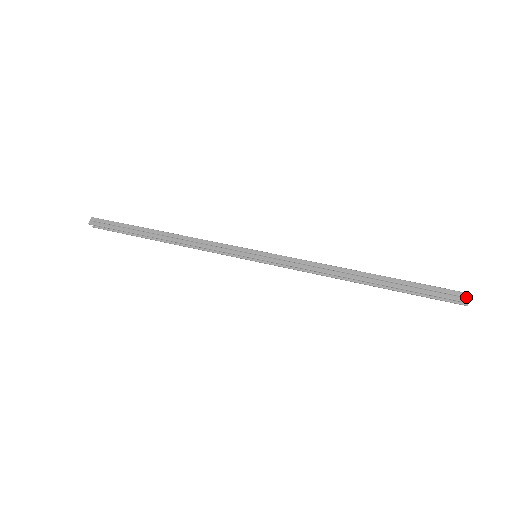
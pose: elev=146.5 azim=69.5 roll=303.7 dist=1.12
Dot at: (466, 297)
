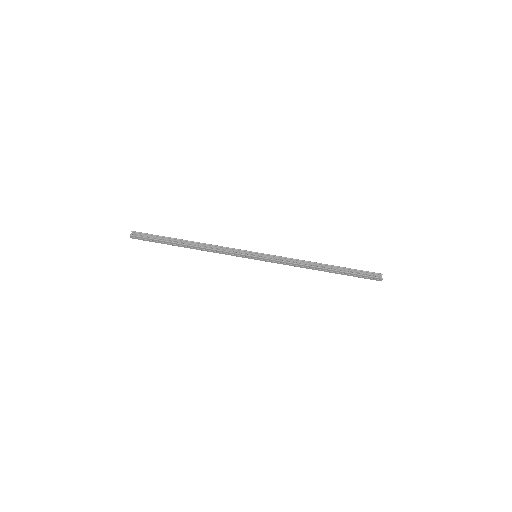
Dot at: (380, 280)
